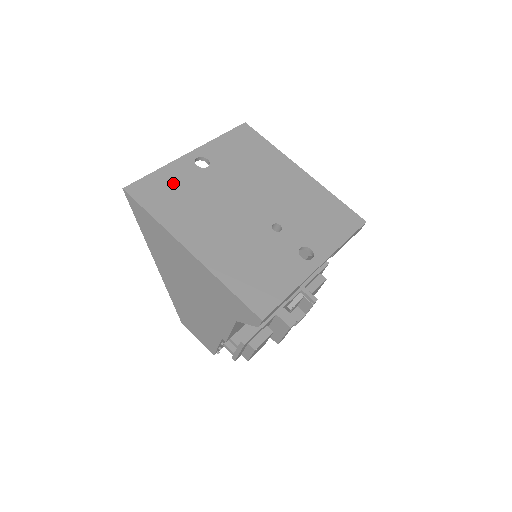
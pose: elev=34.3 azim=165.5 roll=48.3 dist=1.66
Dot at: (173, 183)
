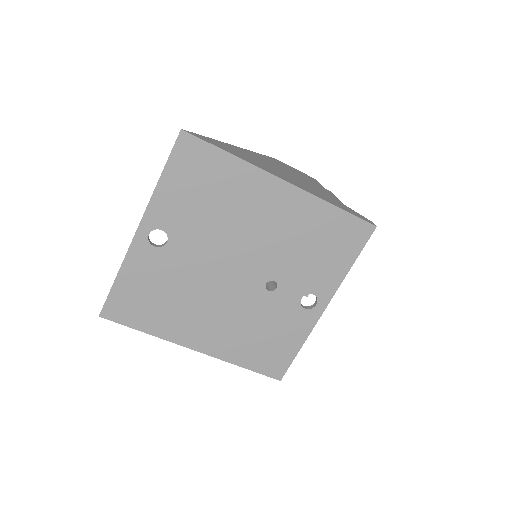
Dot at: (142, 285)
